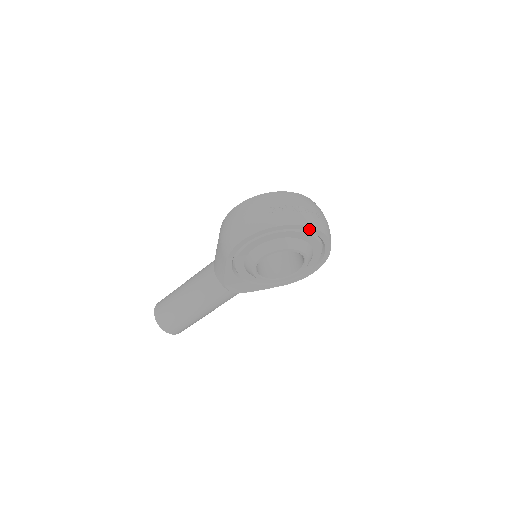
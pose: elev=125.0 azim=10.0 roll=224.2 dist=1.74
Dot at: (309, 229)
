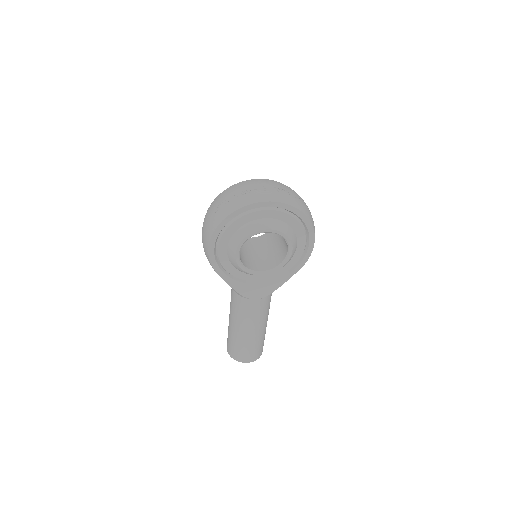
Dot at: (256, 206)
